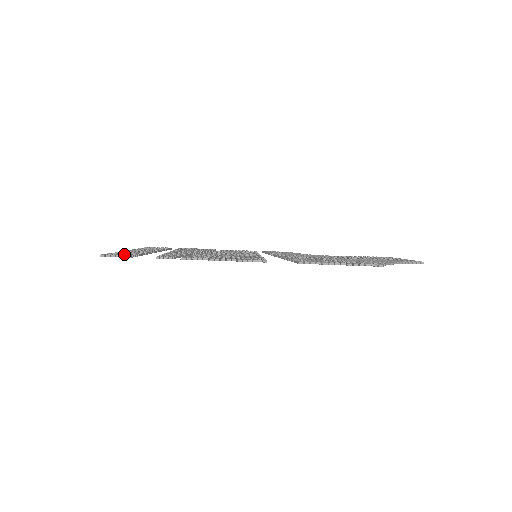
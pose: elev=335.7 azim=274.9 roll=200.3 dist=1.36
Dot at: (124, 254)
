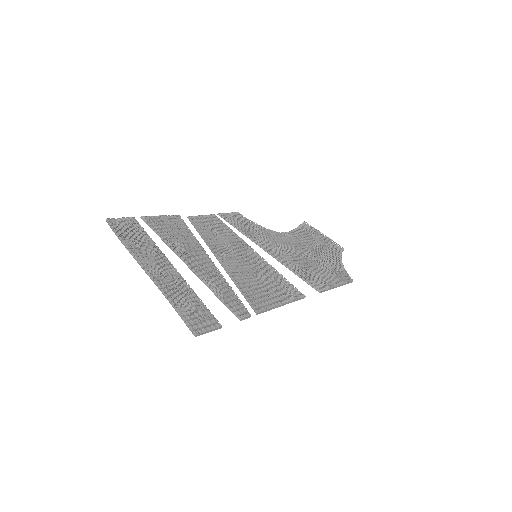
Dot at: (204, 318)
